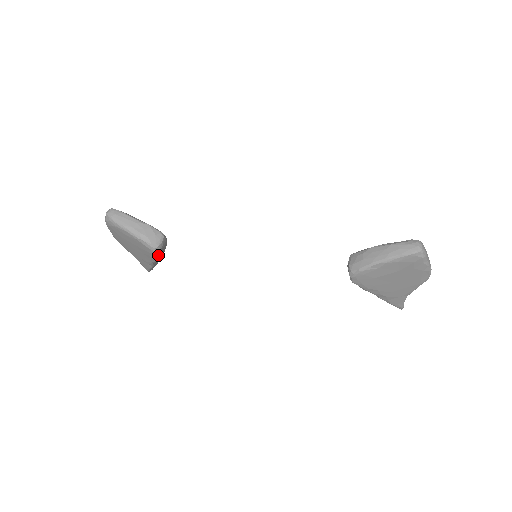
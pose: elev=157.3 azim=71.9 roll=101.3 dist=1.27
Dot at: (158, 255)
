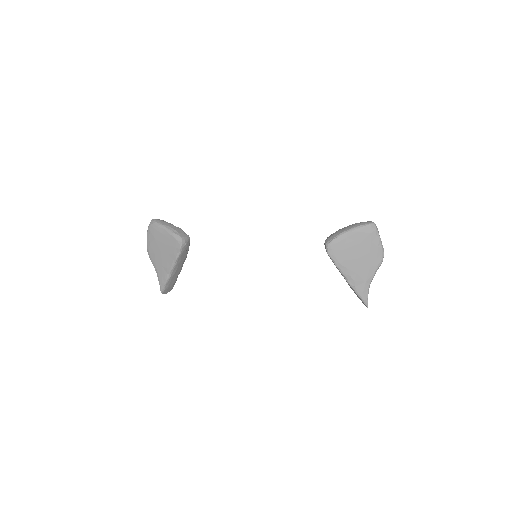
Dot at: (181, 251)
